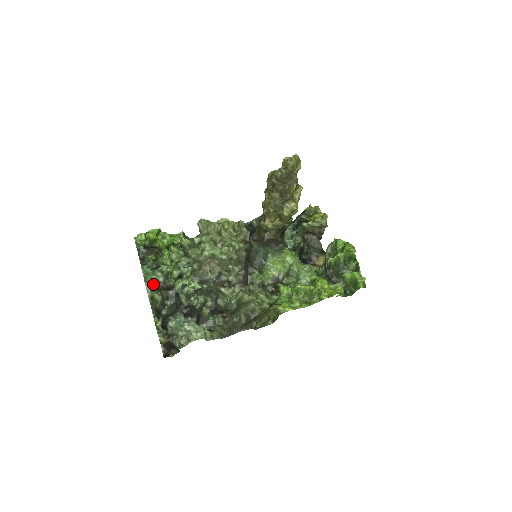
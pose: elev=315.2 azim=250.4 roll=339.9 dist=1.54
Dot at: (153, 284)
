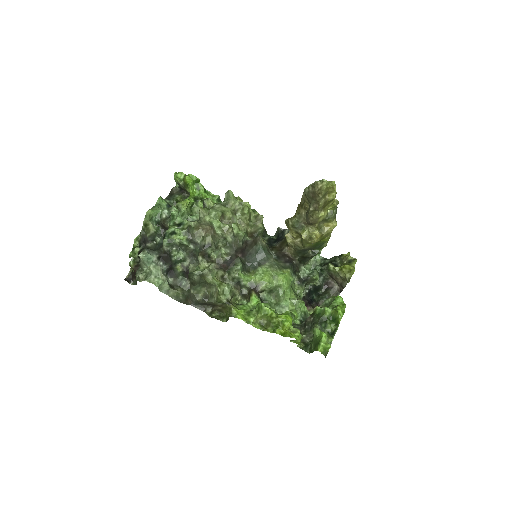
Dot at: (156, 215)
